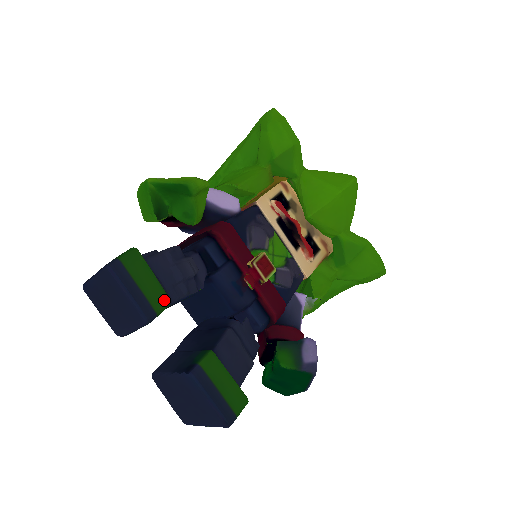
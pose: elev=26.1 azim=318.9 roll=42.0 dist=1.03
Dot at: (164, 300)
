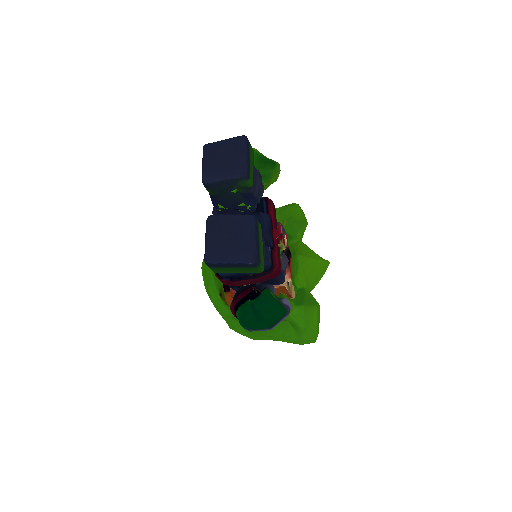
Dot at: (252, 180)
